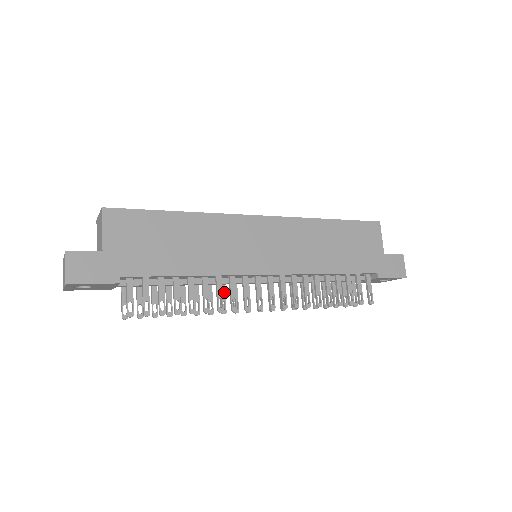
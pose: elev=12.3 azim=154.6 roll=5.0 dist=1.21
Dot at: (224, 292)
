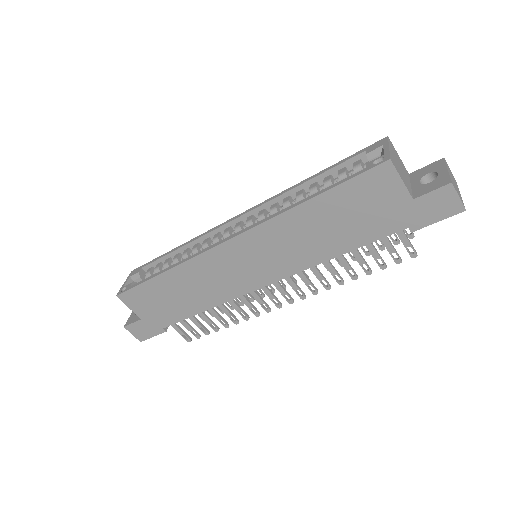
Dot at: occluded
